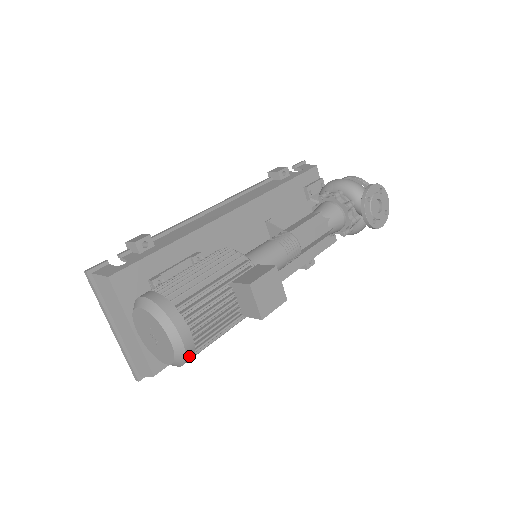
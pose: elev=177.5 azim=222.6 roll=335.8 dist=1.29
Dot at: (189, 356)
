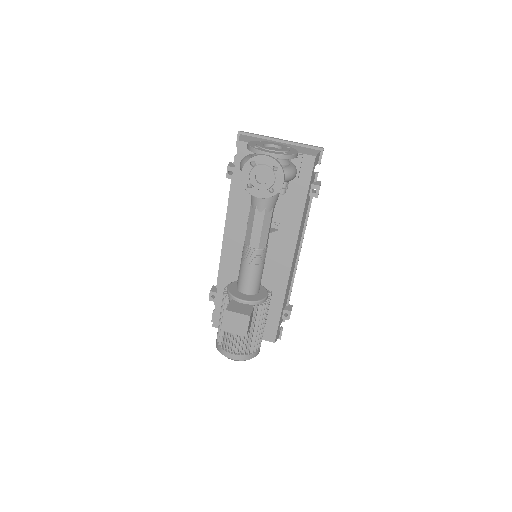
Dot at: (247, 358)
